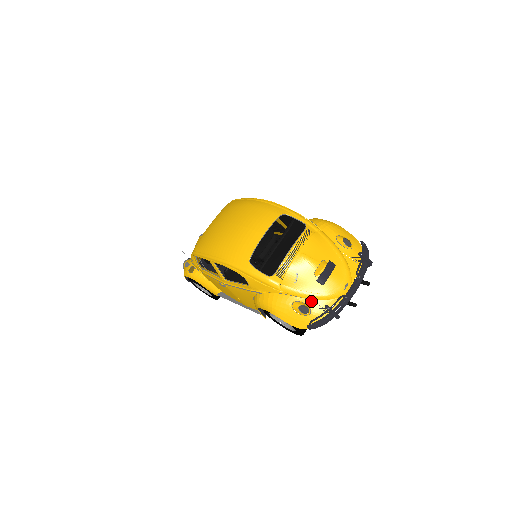
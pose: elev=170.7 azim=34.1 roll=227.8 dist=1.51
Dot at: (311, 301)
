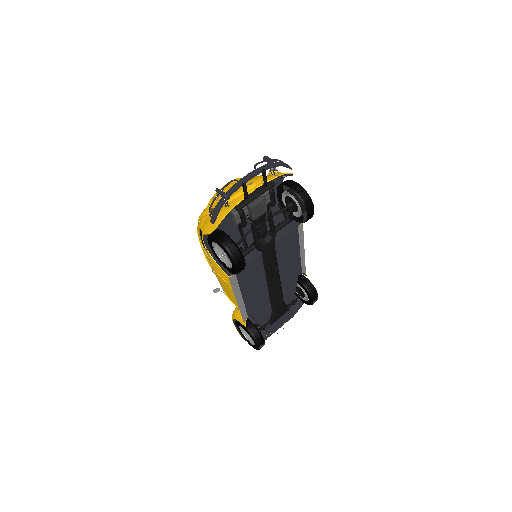
Dot at: (223, 206)
